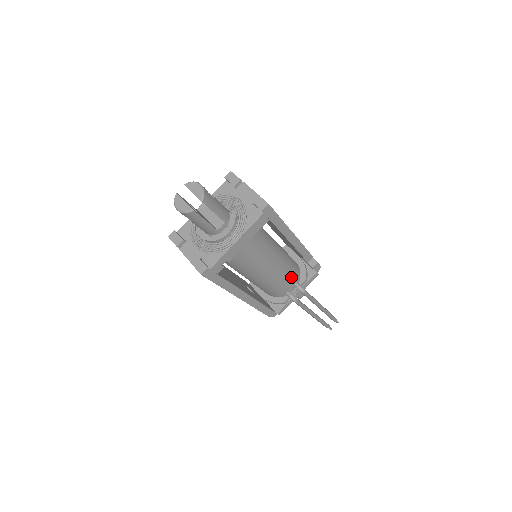
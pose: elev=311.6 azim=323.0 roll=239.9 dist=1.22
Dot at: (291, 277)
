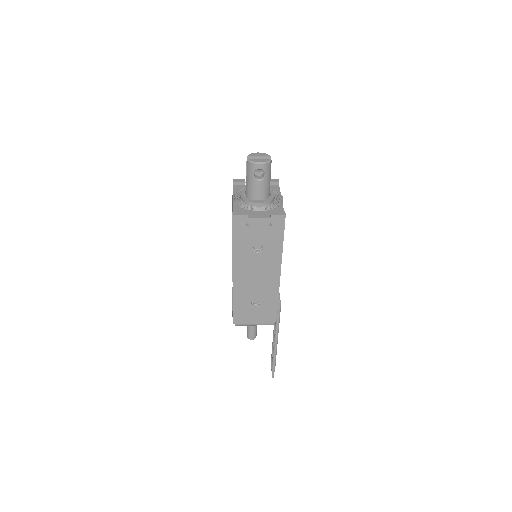
Dot at: occluded
